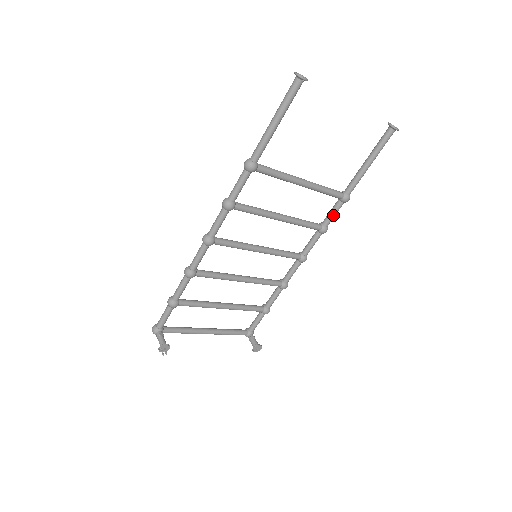
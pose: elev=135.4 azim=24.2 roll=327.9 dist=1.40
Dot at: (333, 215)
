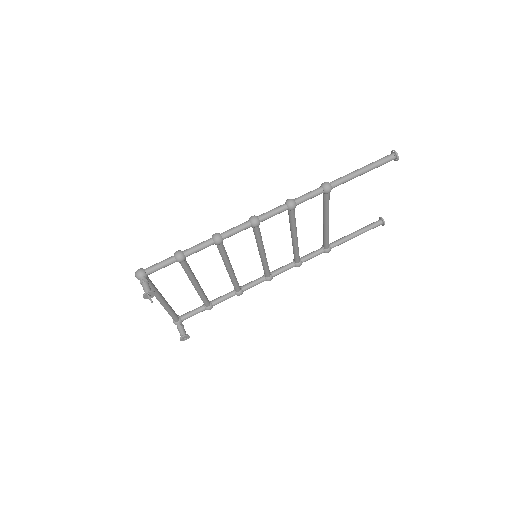
Dot at: (312, 257)
